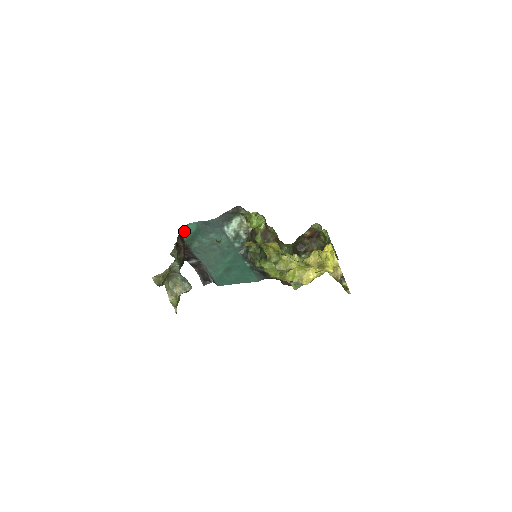
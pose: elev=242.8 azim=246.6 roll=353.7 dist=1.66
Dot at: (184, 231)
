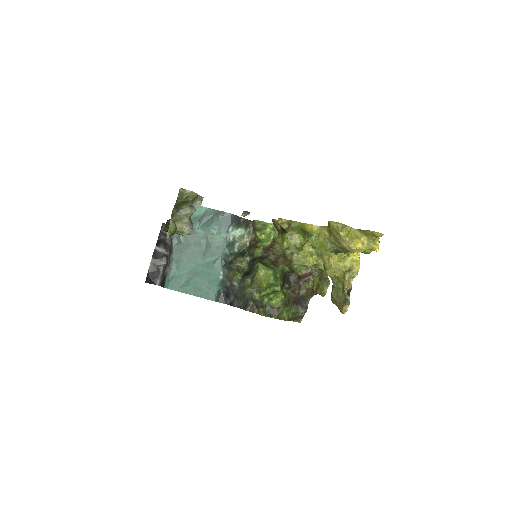
Dot at: occluded
